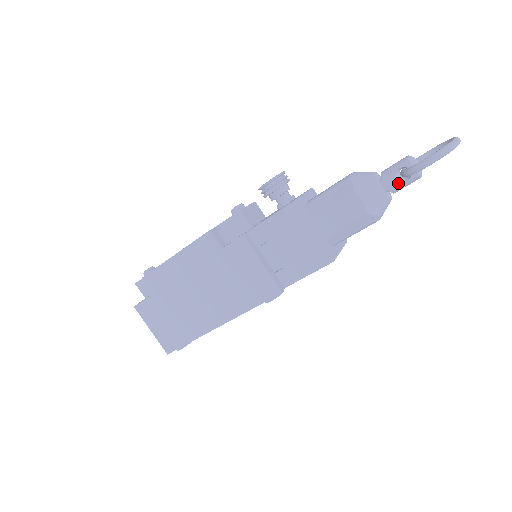
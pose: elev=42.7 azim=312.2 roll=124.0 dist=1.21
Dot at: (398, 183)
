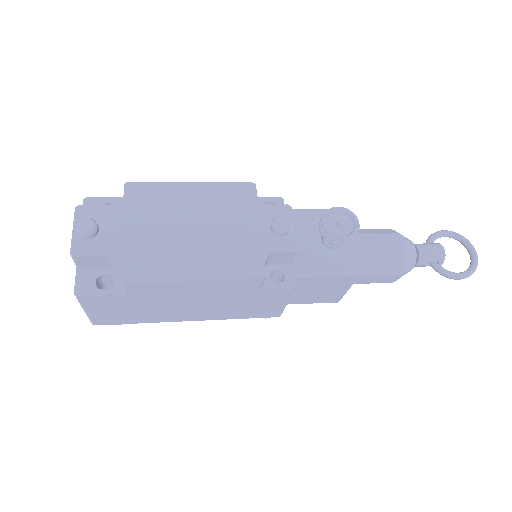
Dot at: (423, 266)
